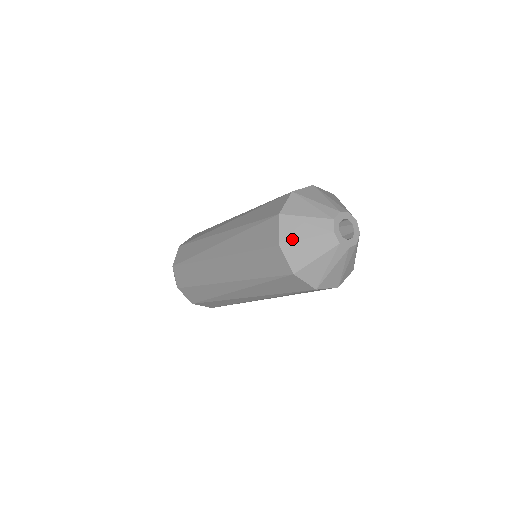
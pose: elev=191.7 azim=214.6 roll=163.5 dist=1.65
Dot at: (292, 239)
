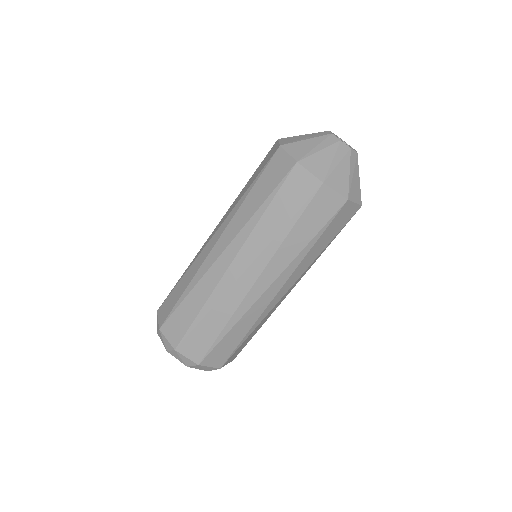
Dot at: (291, 137)
